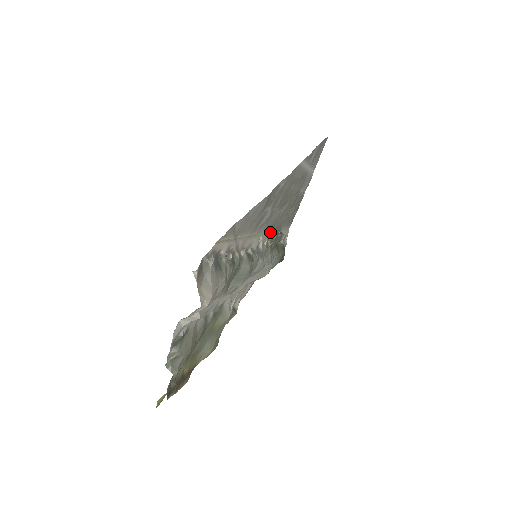
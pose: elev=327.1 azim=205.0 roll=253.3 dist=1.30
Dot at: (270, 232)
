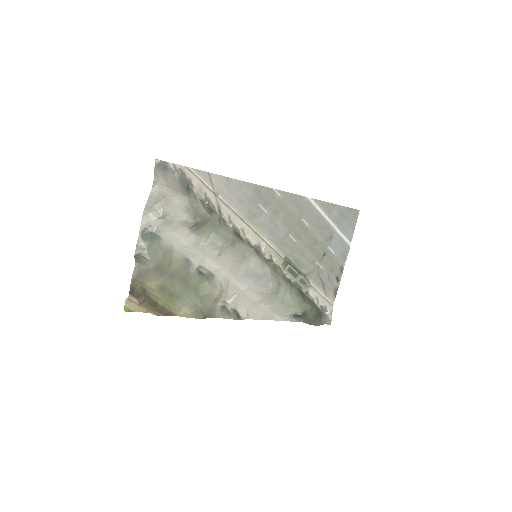
Dot at: (284, 258)
